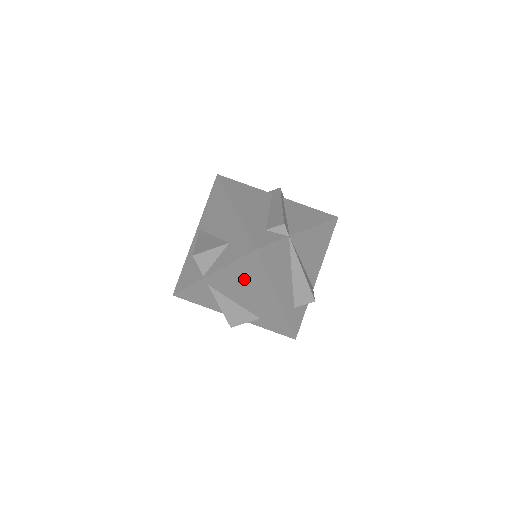
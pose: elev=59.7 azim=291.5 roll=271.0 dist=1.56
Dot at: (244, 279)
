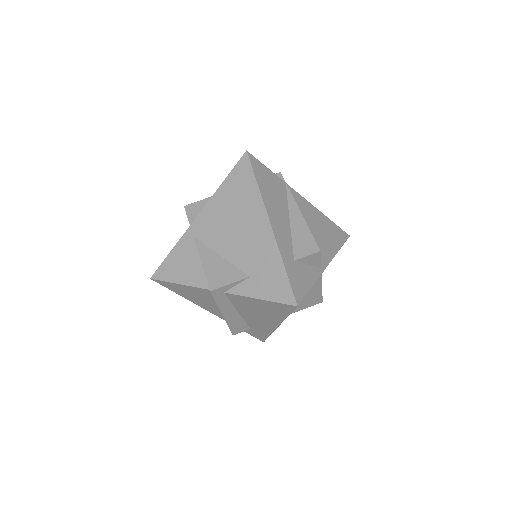
Dot at: (233, 205)
